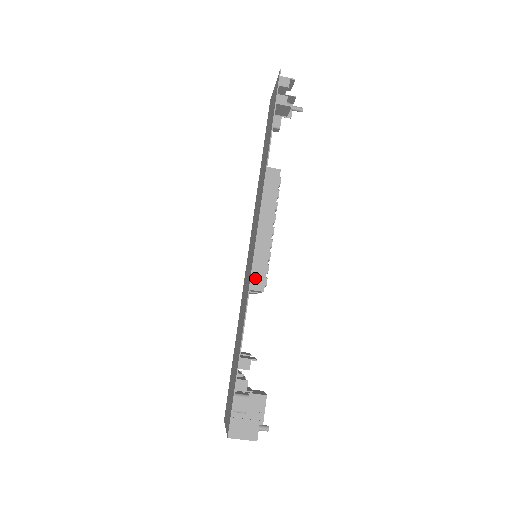
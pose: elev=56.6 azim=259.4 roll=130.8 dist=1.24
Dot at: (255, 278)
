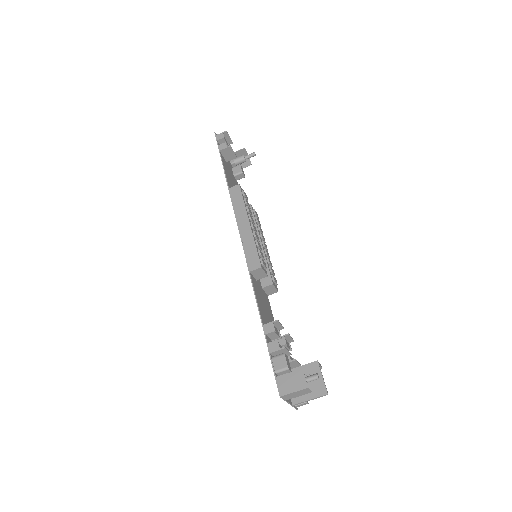
Dot at: (250, 261)
